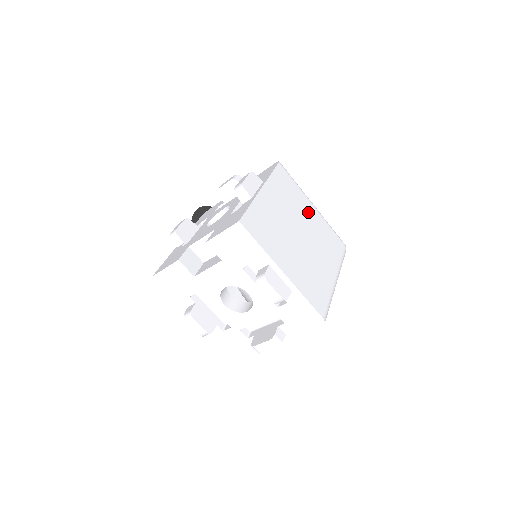
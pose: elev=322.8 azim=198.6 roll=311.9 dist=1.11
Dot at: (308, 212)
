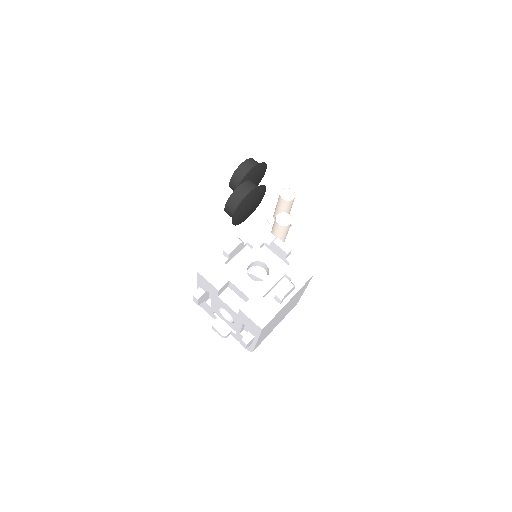
Dot at: occluded
